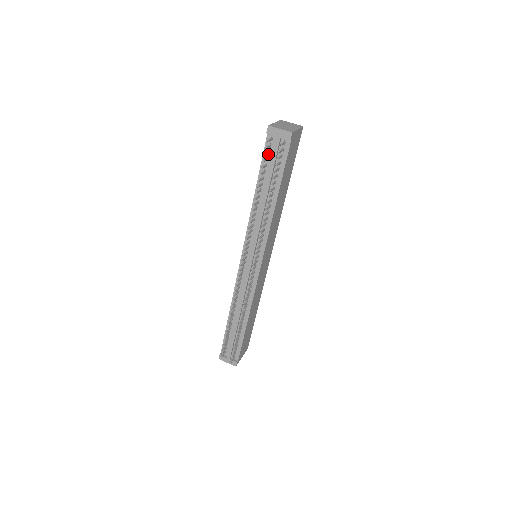
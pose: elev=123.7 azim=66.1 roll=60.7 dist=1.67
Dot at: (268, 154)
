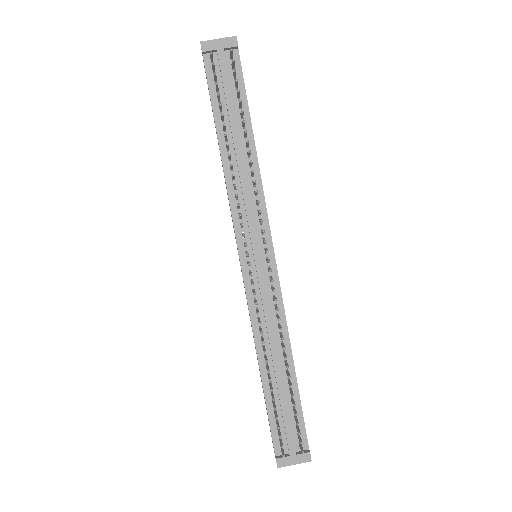
Dot at: occluded
